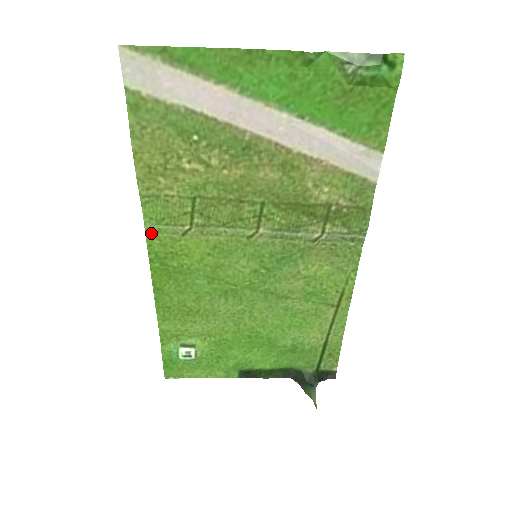
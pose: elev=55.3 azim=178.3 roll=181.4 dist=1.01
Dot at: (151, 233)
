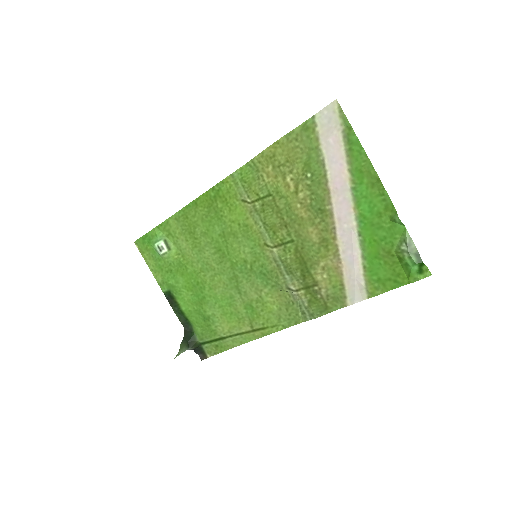
Dot at: (232, 179)
